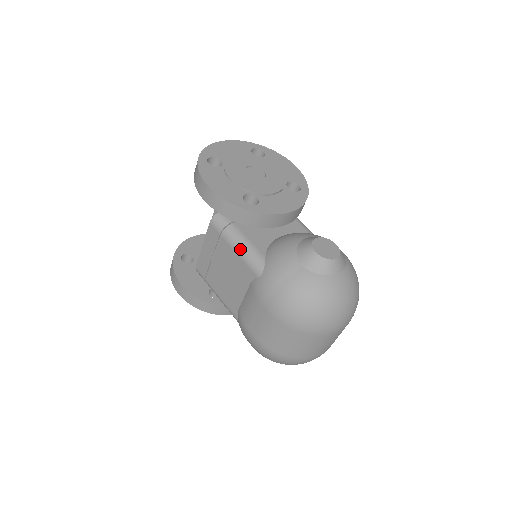
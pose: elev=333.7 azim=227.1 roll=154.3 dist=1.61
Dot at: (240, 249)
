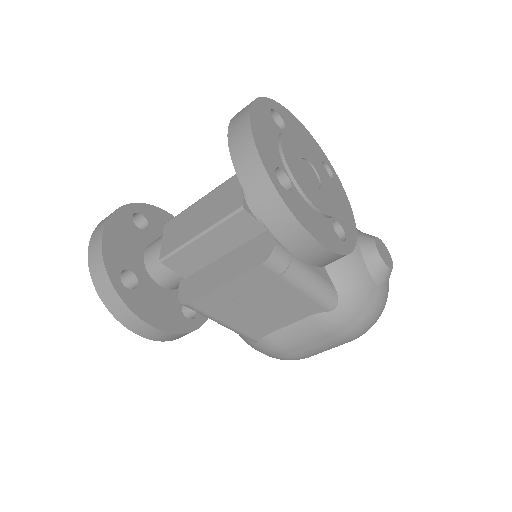
Dot at: (310, 288)
